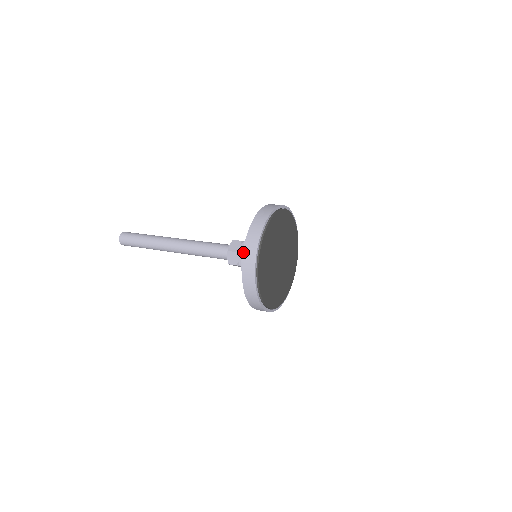
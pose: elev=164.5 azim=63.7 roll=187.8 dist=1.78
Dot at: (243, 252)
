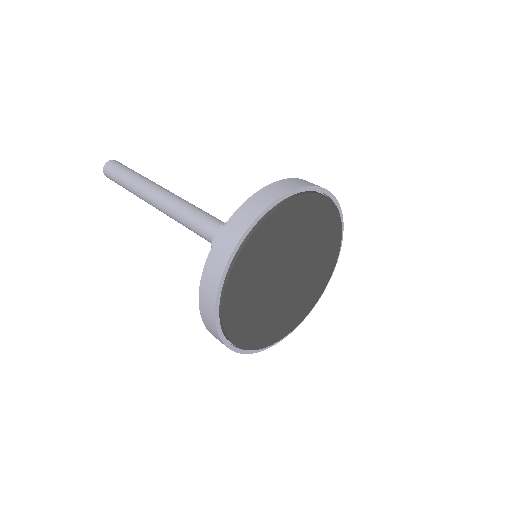
Dot at: occluded
